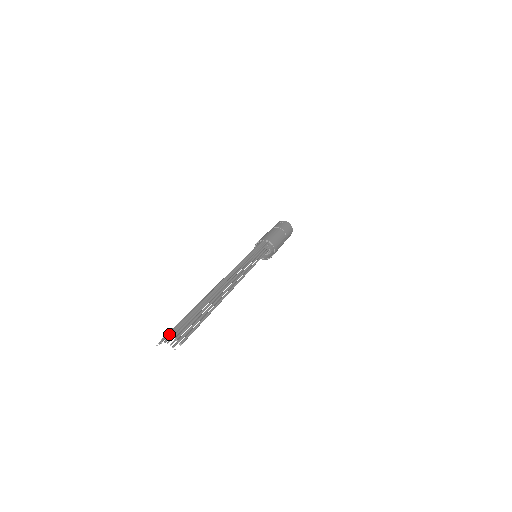
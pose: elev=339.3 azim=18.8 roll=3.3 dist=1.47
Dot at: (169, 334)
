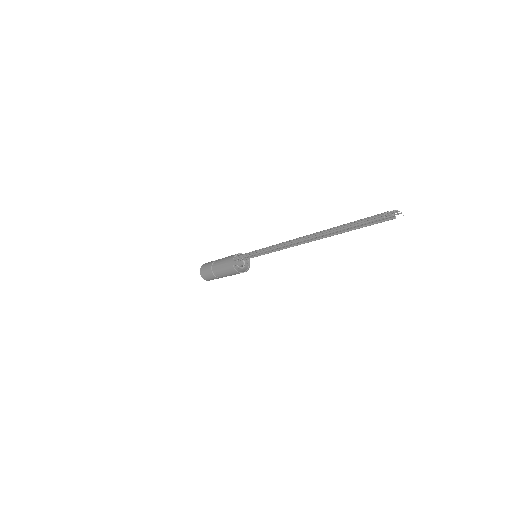
Dot at: (383, 213)
